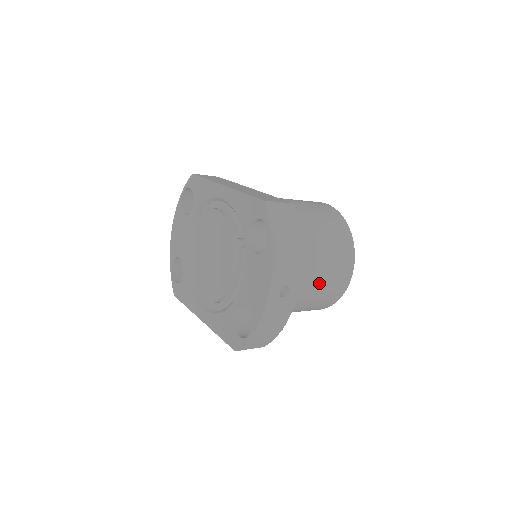
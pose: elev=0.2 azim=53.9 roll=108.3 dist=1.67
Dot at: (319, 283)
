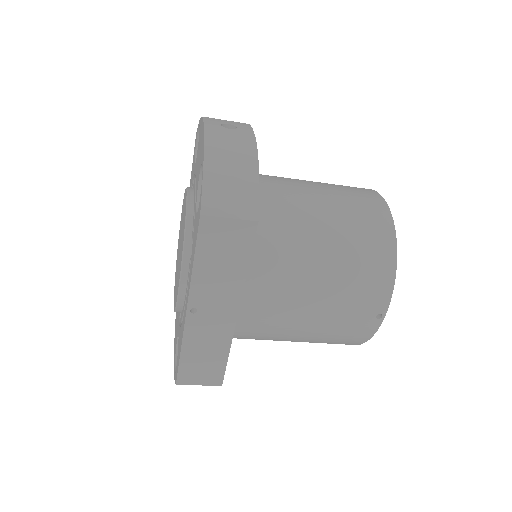
Dot at: (327, 195)
